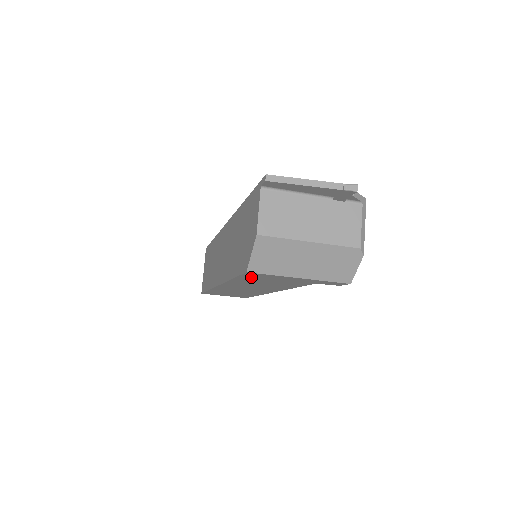
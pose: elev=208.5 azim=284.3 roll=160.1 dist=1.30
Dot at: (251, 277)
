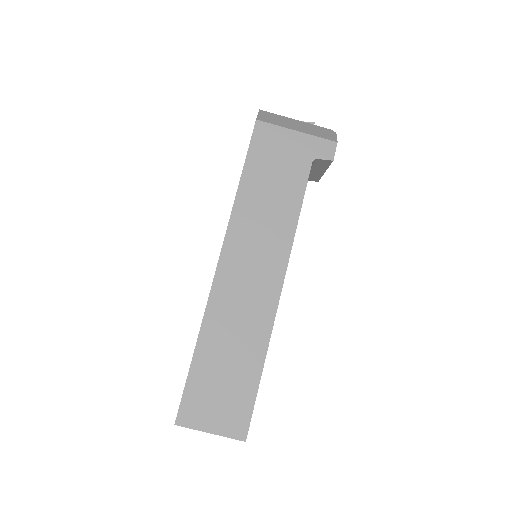
Dot at: (259, 151)
